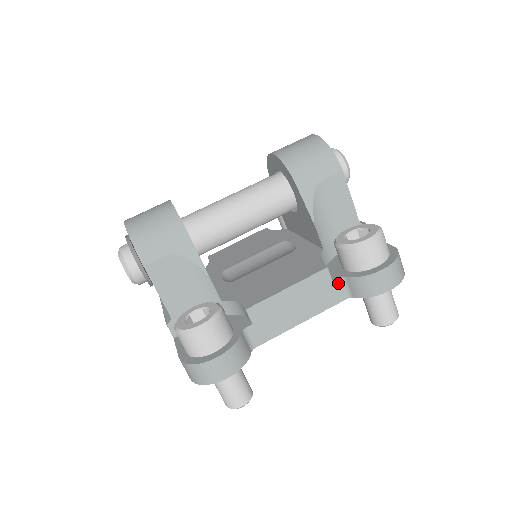
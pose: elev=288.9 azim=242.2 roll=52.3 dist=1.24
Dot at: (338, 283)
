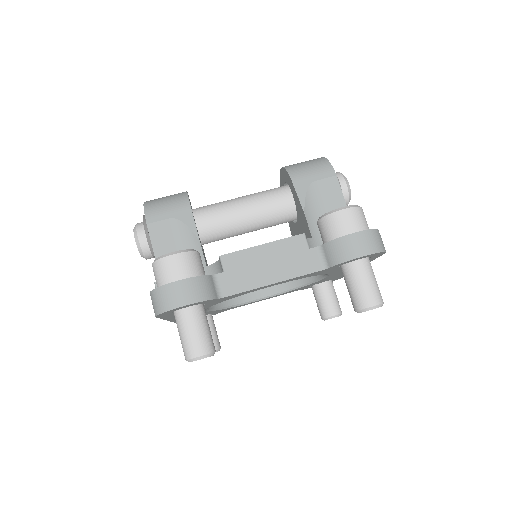
Dot at: (315, 251)
